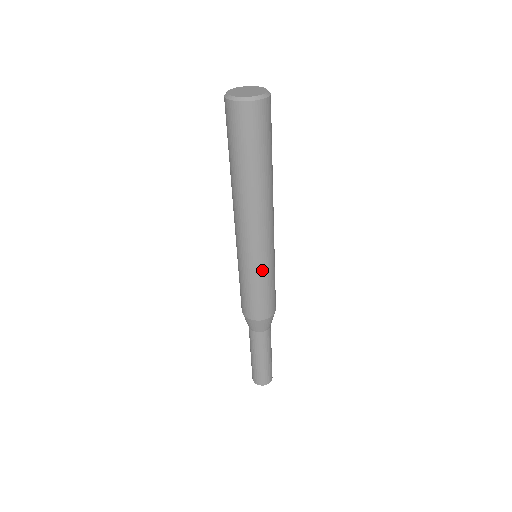
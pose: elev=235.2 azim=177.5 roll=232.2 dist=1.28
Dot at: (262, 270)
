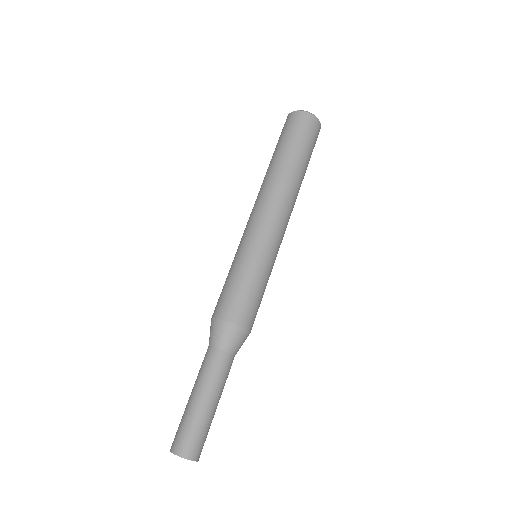
Dot at: (260, 256)
